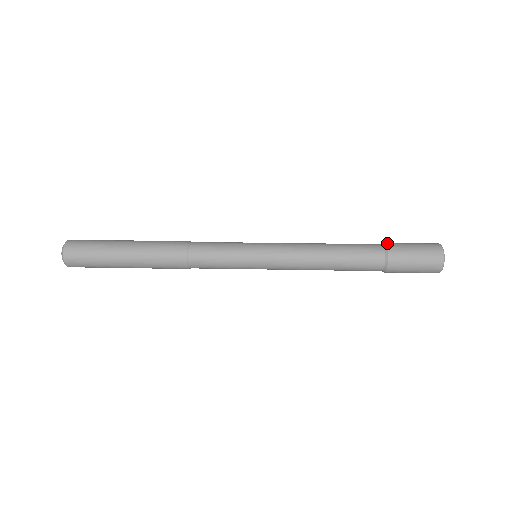
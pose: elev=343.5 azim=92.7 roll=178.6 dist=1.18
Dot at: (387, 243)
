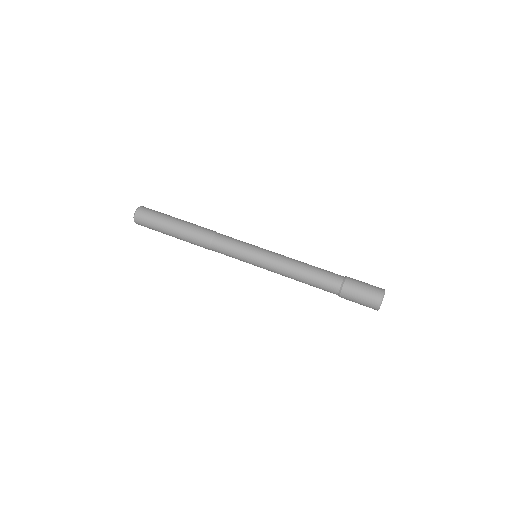
Dot at: occluded
